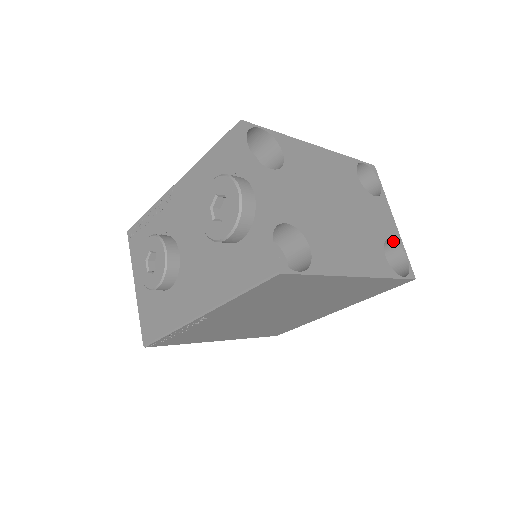
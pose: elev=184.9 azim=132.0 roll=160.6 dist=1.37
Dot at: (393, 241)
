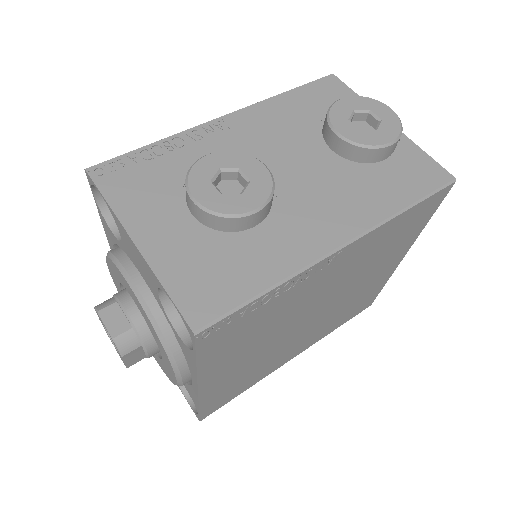
Dot at: occluded
